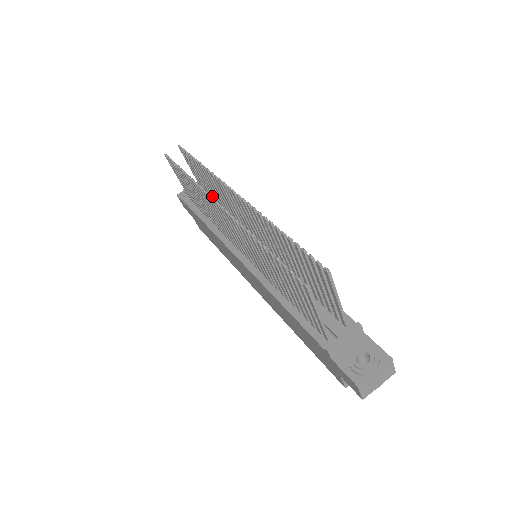
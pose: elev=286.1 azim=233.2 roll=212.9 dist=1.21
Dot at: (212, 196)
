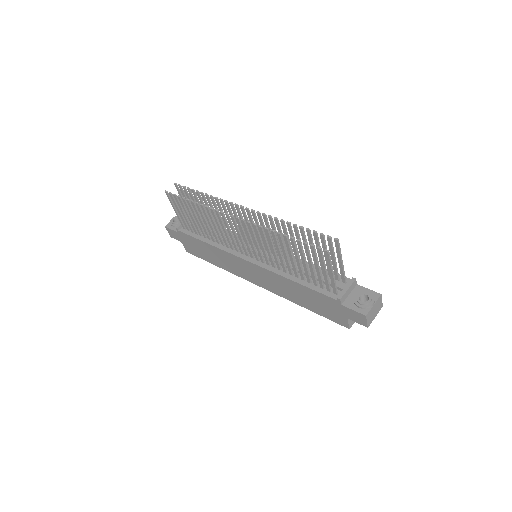
Dot at: occluded
